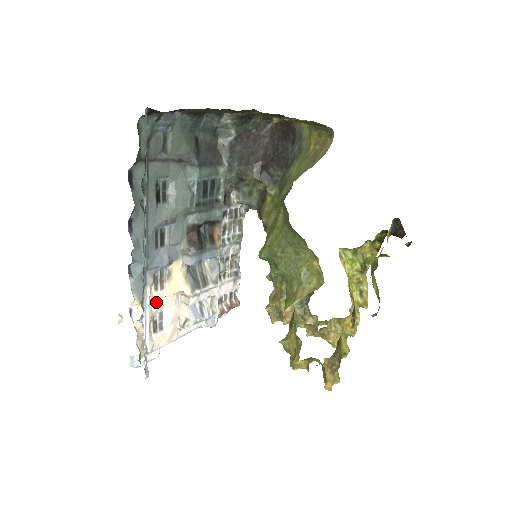
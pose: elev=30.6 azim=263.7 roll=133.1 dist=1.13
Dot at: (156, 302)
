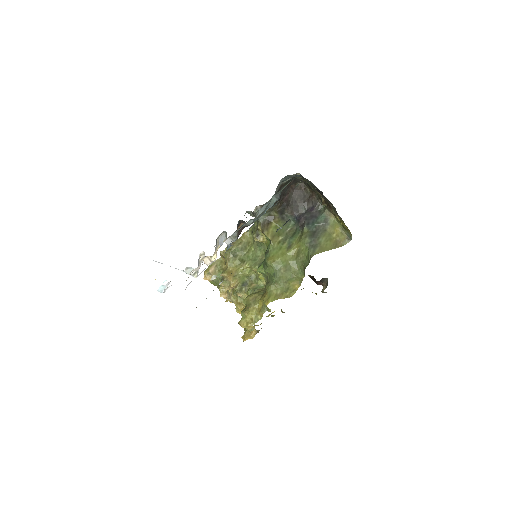
Dot at: occluded
